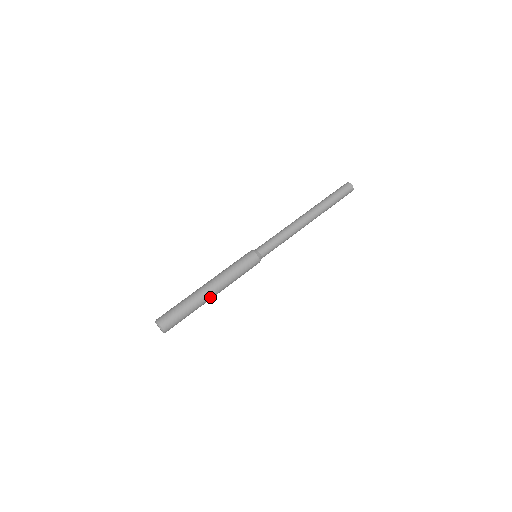
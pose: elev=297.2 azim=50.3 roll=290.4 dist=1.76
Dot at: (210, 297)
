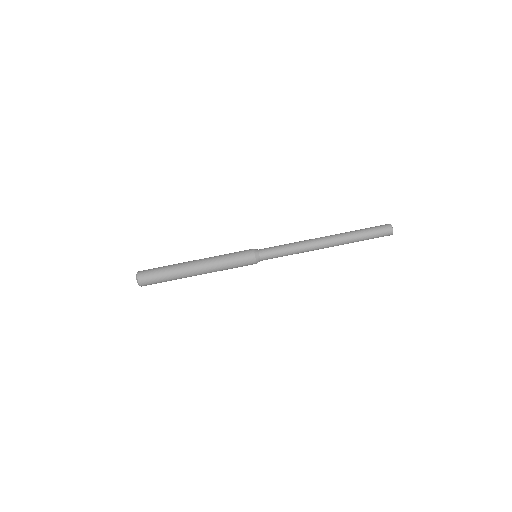
Dot at: (193, 275)
